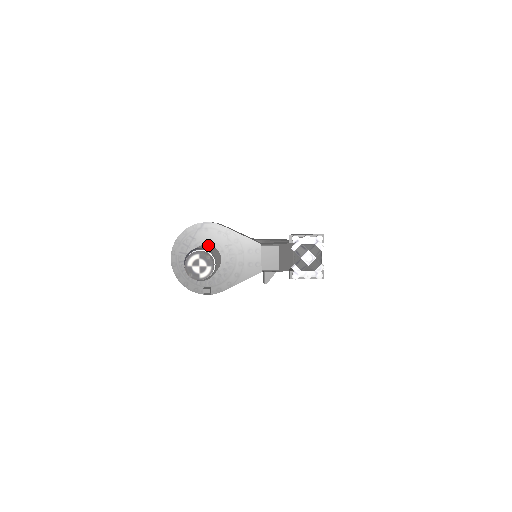
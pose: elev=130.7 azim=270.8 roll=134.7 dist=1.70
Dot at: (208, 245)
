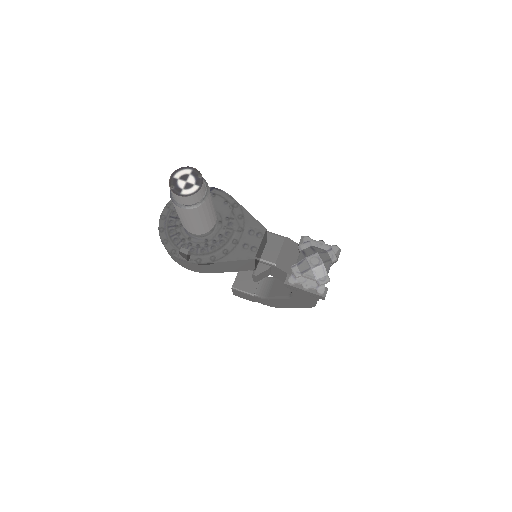
Dot at: occluded
